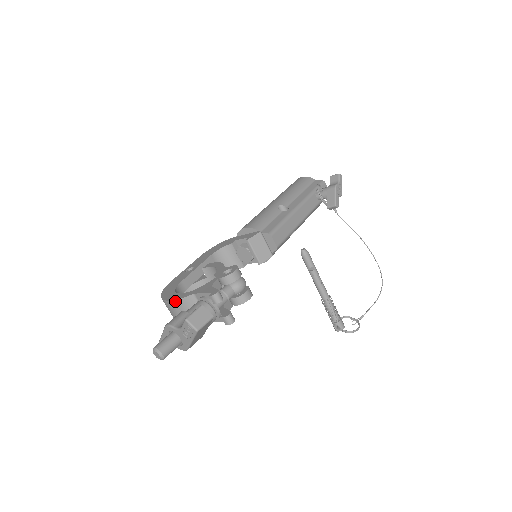
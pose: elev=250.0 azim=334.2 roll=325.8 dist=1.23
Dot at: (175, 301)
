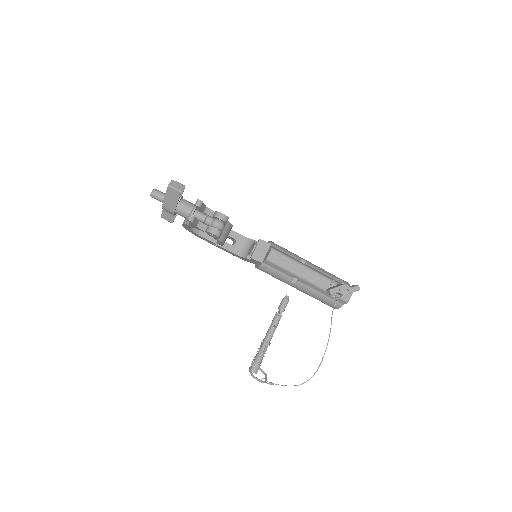
Dot at: occluded
